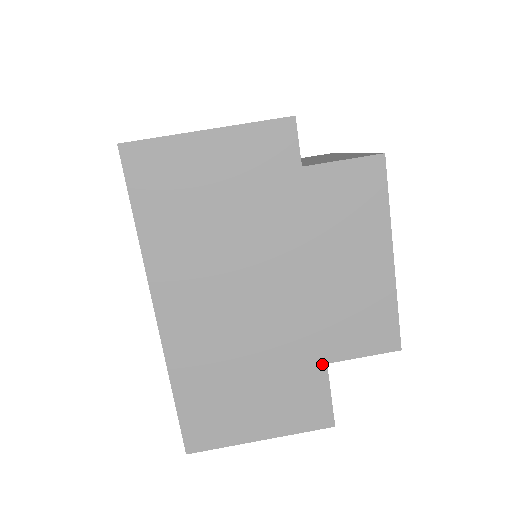
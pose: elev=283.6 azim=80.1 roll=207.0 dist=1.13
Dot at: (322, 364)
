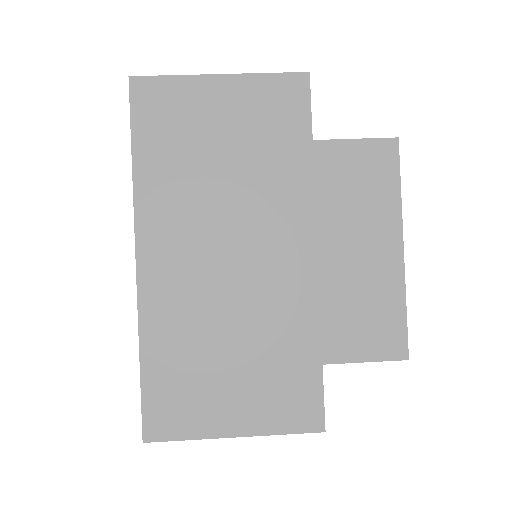
Dot at: (316, 347)
